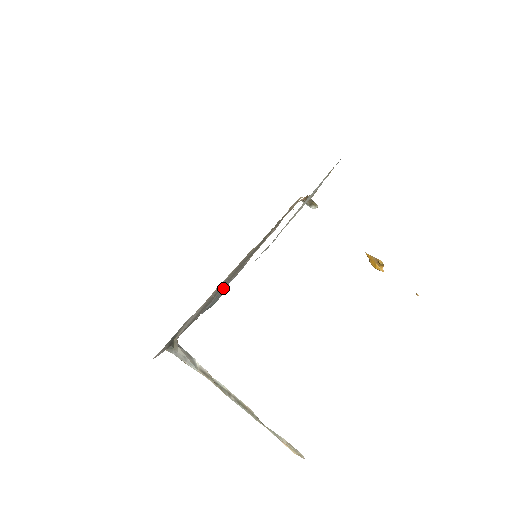
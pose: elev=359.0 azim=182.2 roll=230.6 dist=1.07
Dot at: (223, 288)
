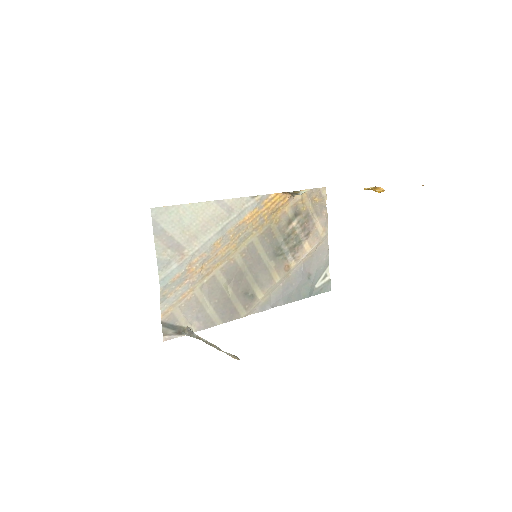
Dot at: (294, 282)
